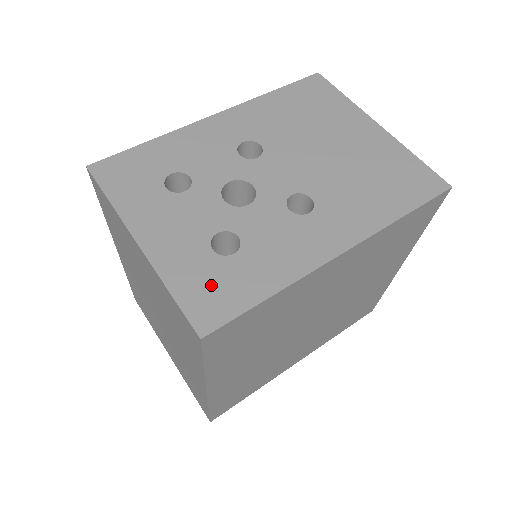
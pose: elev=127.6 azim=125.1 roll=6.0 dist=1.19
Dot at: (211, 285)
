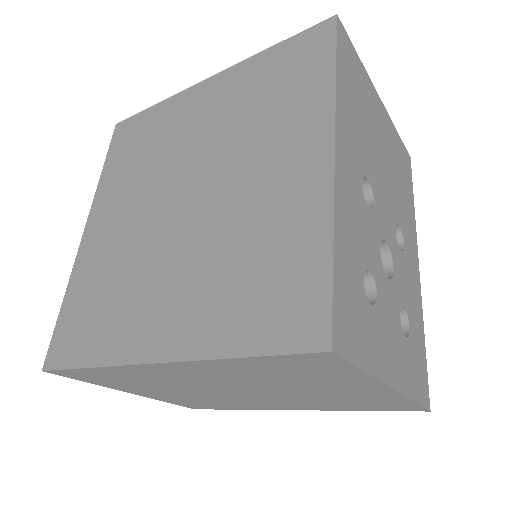
Dot at: (417, 368)
